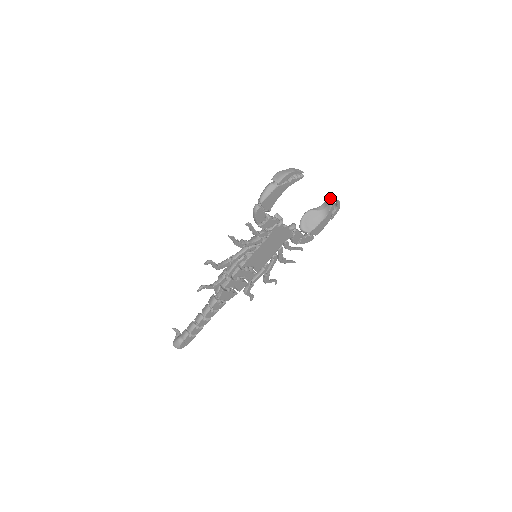
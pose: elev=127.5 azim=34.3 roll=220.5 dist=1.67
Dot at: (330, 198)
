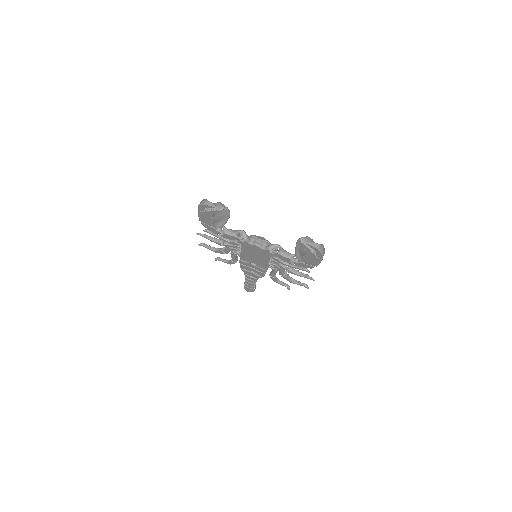
Dot at: occluded
